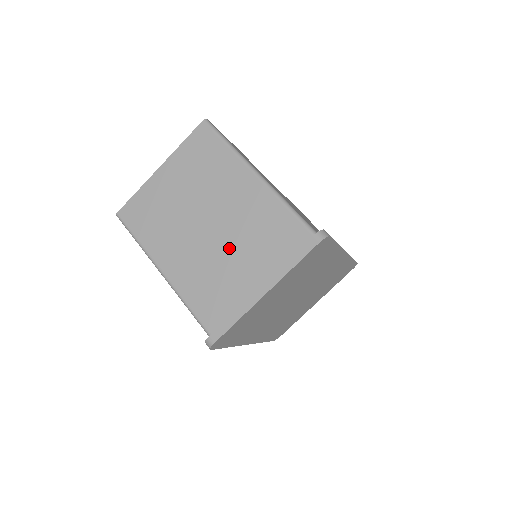
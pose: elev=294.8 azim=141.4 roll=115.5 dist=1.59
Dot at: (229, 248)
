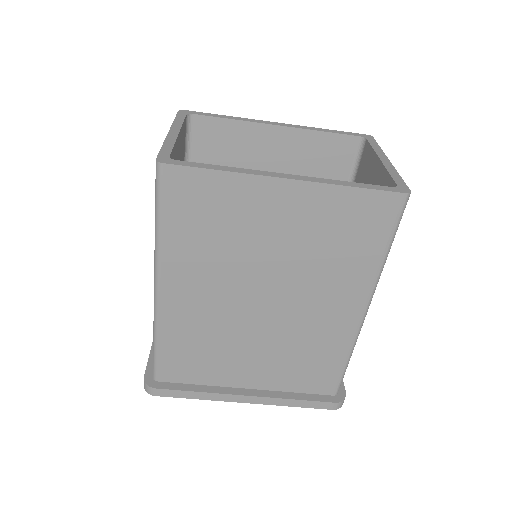
Dot at: (258, 340)
